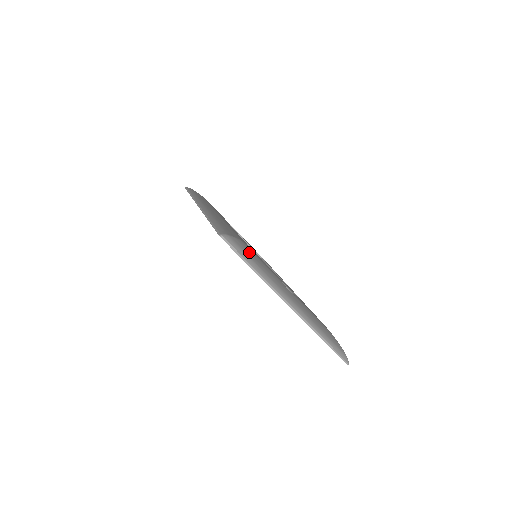
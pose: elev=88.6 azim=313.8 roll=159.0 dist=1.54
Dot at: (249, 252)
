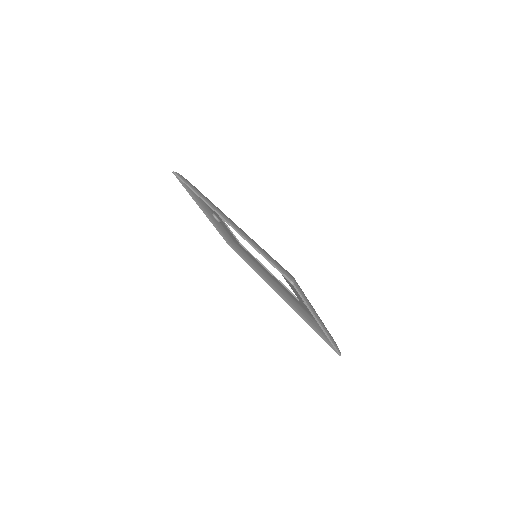
Dot at: occluded
